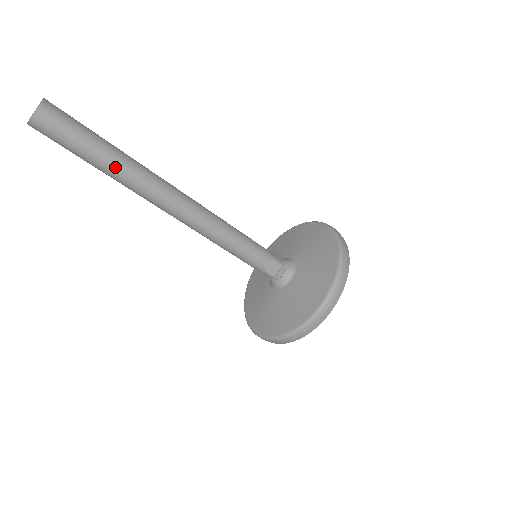
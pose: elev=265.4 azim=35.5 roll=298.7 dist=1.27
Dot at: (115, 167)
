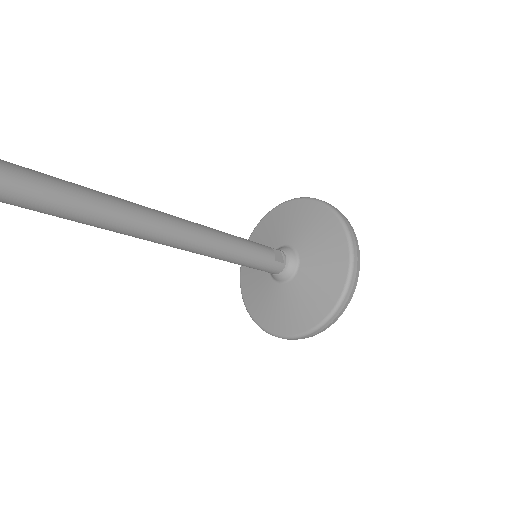
Dot at: (92, 198)
